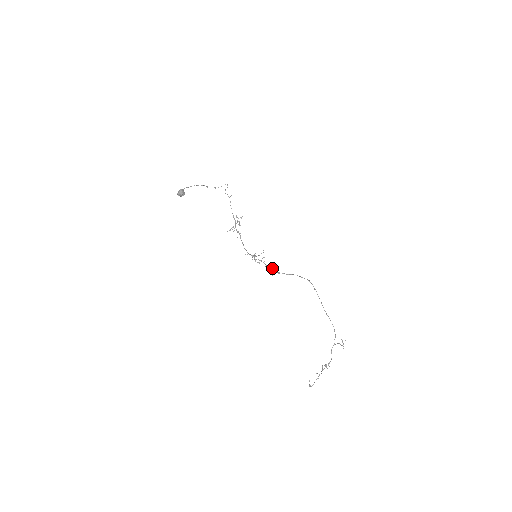
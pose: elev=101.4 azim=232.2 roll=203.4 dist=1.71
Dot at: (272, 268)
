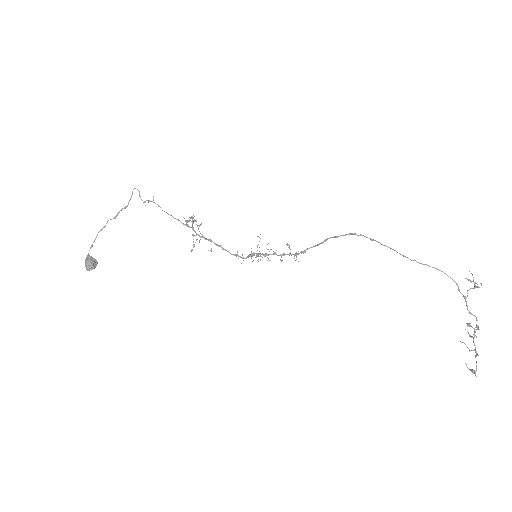
Dot at: occluded
